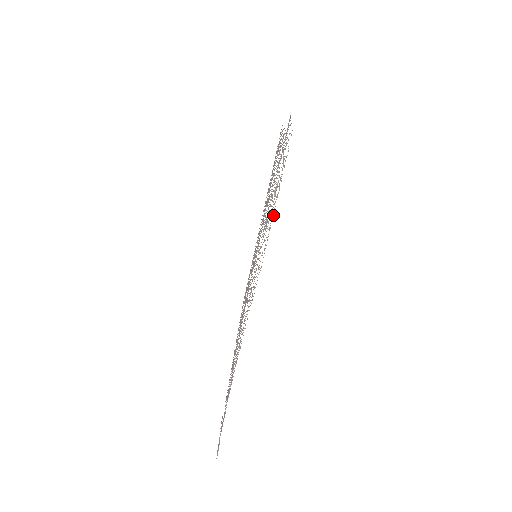
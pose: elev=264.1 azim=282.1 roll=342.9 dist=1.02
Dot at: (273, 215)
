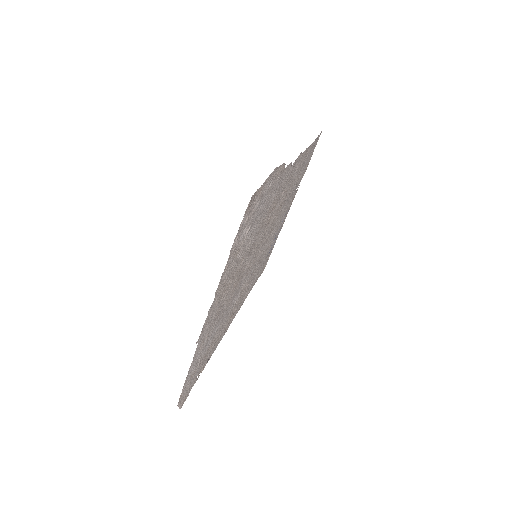
Dot at: (229, 258)
